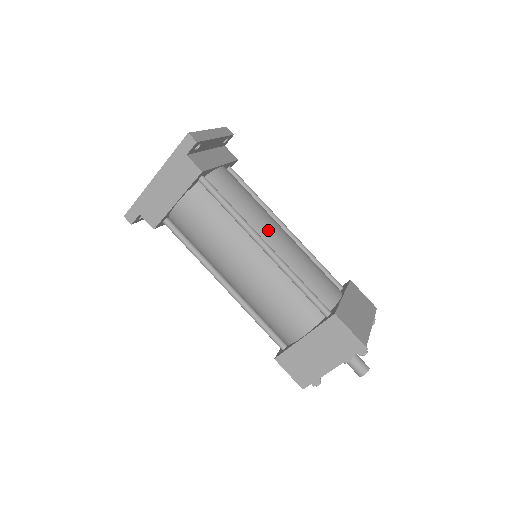
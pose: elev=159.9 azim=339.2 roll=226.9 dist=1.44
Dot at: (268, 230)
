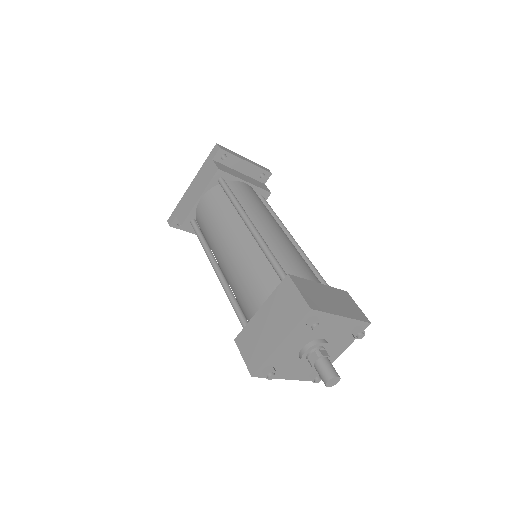
Dot at: (262, 220)
